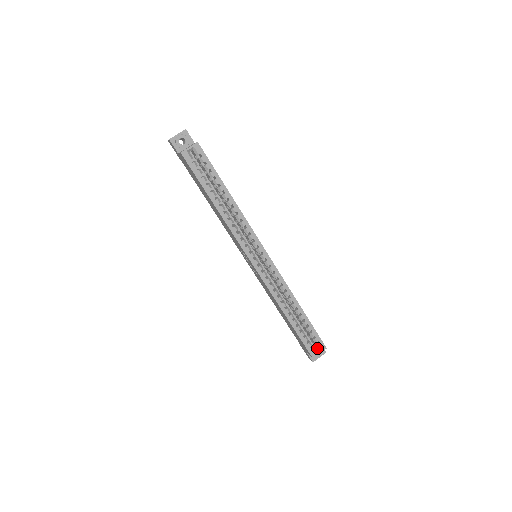
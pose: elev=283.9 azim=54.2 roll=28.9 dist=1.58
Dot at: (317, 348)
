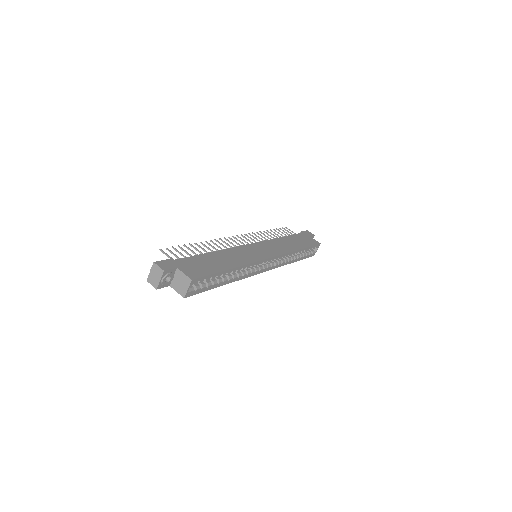
Dot at: occluded
